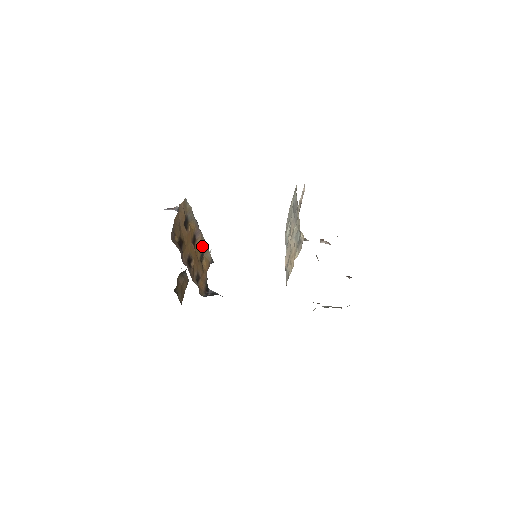
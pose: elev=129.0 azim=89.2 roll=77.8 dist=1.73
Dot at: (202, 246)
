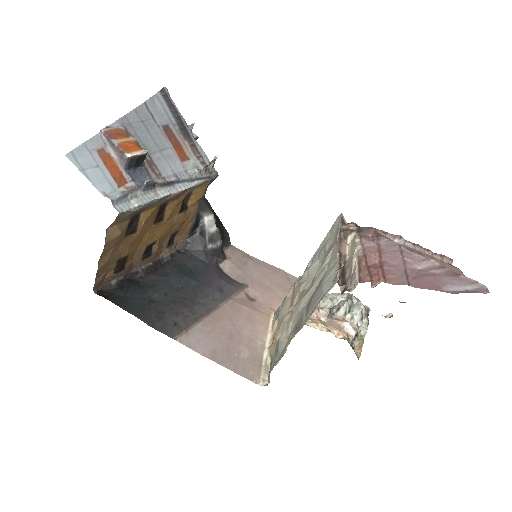
Dot at: (183, 196)
